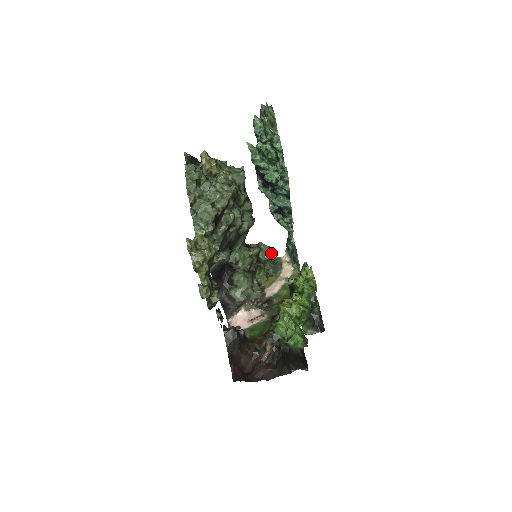
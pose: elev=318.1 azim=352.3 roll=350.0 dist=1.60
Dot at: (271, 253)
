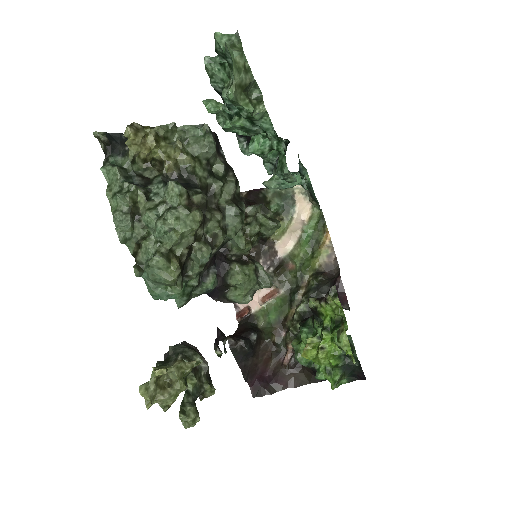
Dot at: (277, 227)
